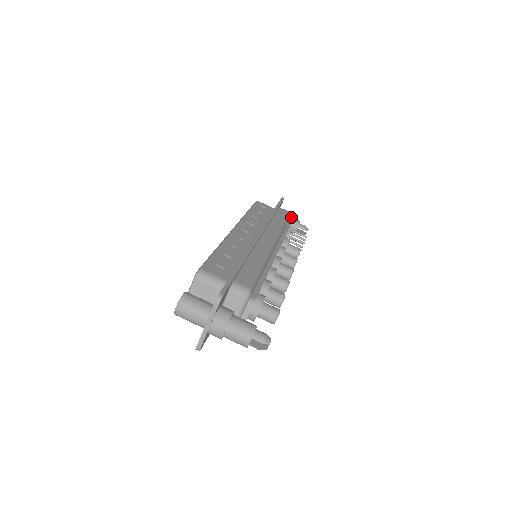
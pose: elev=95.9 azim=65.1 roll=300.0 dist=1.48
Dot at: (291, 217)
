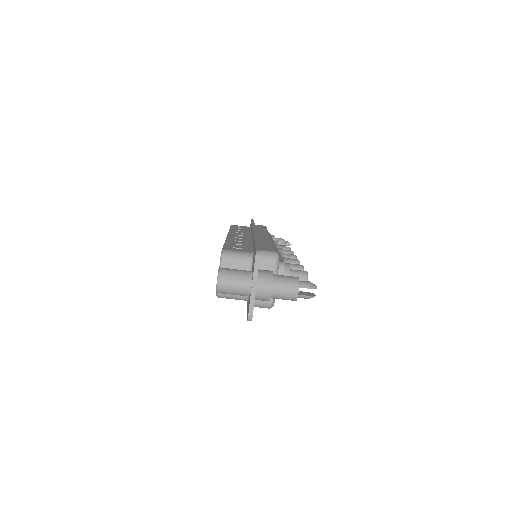
Dot at: occluded
